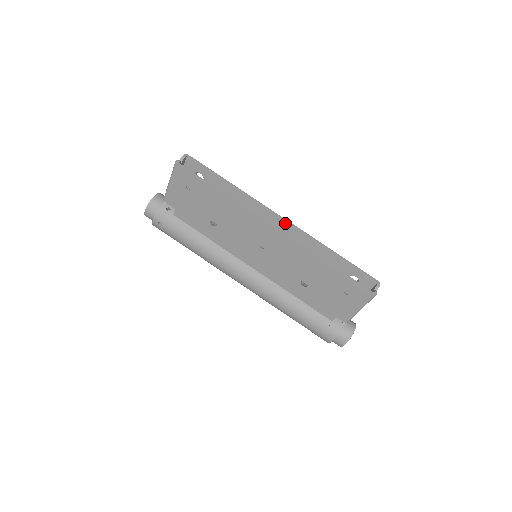
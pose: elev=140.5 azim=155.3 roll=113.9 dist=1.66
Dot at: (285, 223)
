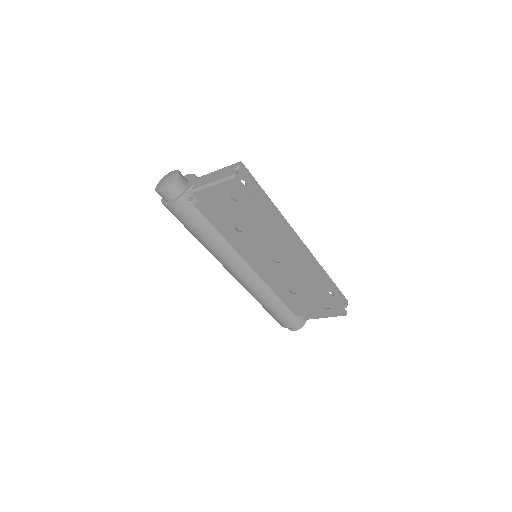
Dot at: (302, 246)
